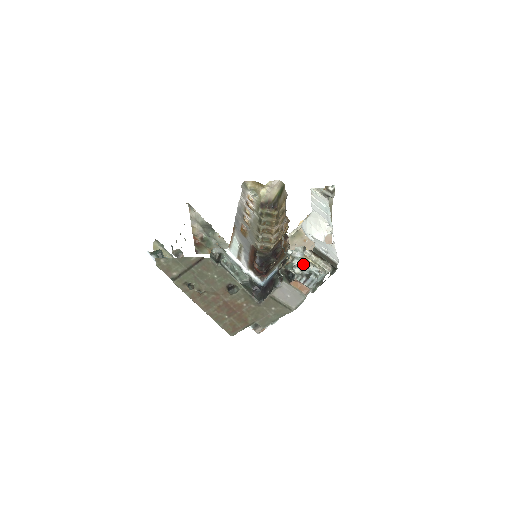
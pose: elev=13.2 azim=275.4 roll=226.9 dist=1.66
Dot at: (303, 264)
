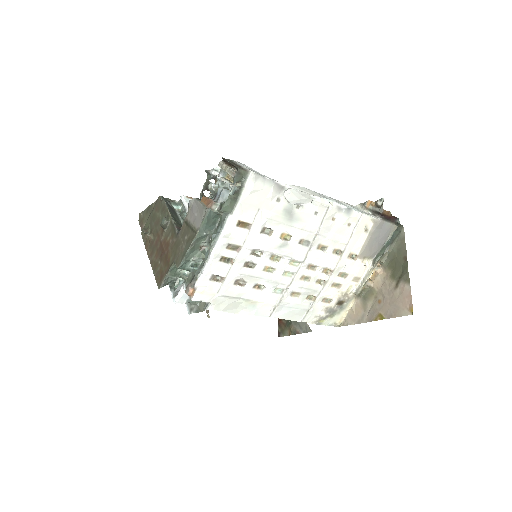
Dot at: occluded
